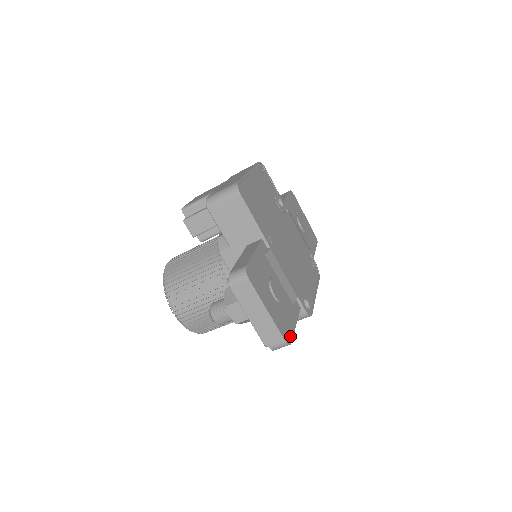
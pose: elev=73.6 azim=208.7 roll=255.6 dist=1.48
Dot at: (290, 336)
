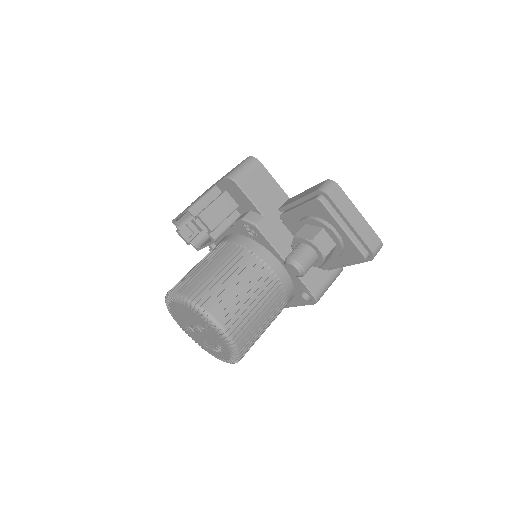
Dot at: occluded
